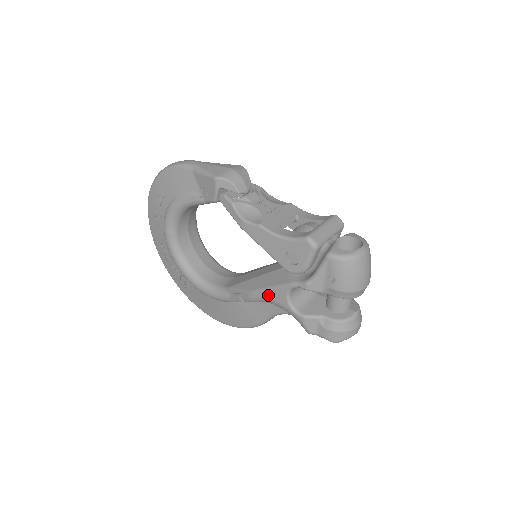
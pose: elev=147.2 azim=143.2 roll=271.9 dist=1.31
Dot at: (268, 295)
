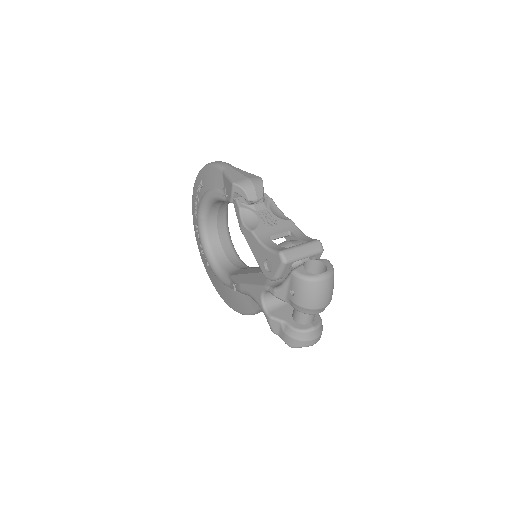
Dot at: (250, 291)
